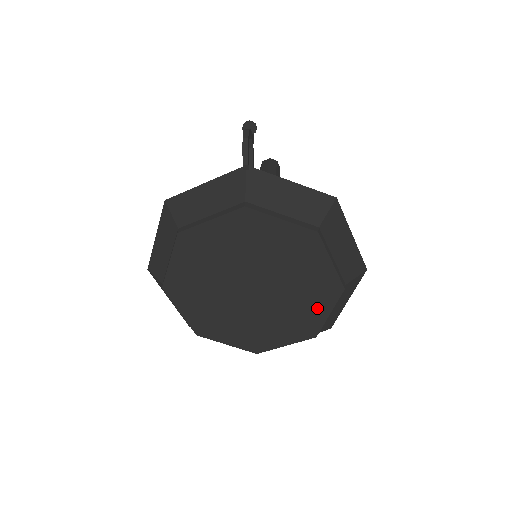
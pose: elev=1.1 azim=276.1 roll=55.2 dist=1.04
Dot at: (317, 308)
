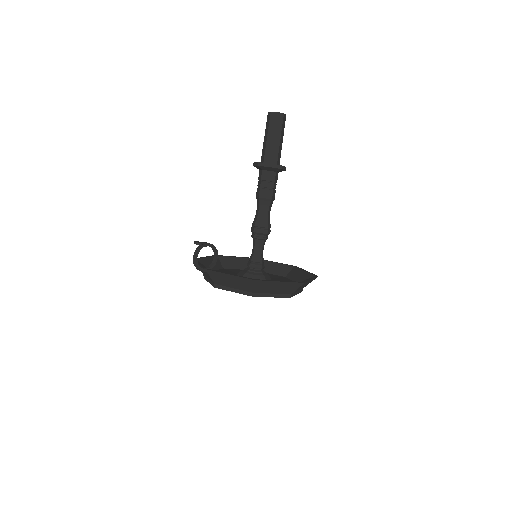
Dot at: occluded
